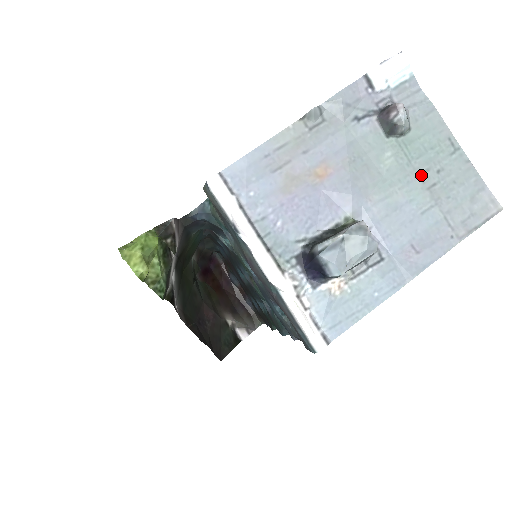
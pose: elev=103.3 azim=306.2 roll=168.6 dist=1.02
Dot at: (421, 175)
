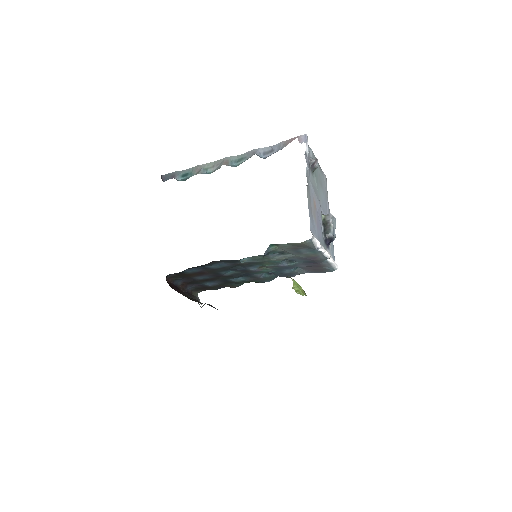
Dot at: (319, 181)
